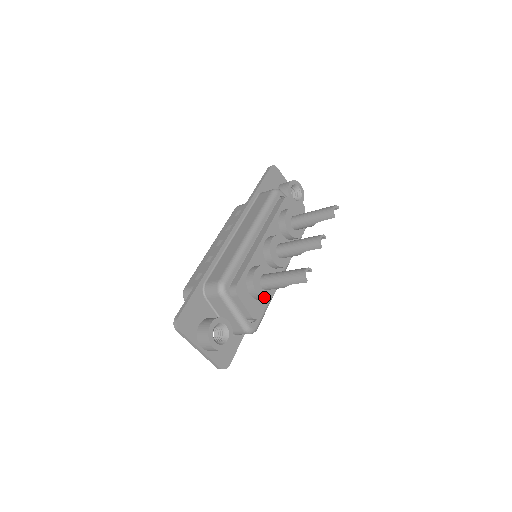
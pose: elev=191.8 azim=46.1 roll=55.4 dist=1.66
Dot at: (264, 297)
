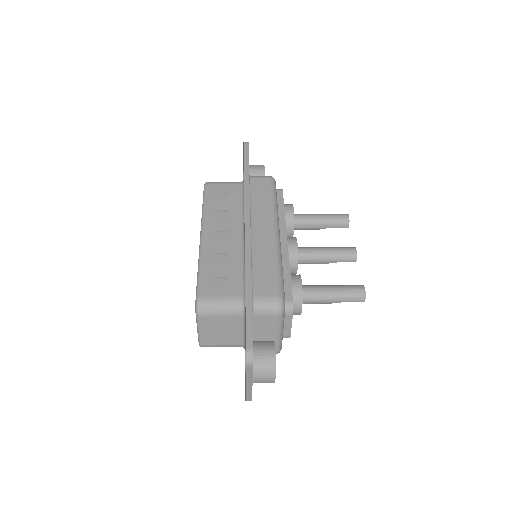
Dot at: occluded
